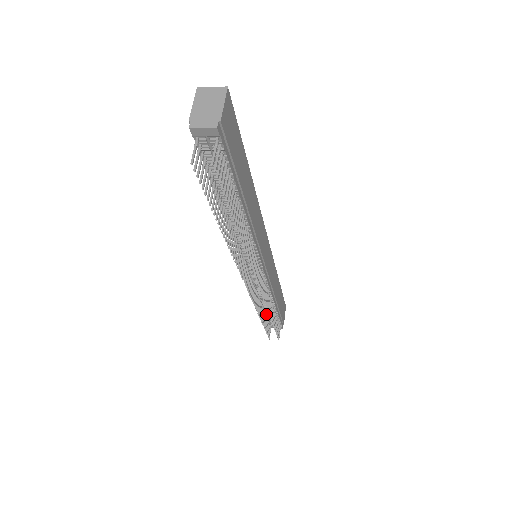
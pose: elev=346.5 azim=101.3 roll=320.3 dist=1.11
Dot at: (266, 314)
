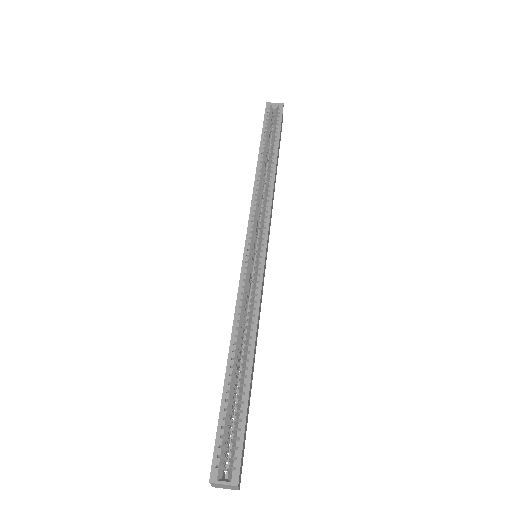
Dot at: occluded
